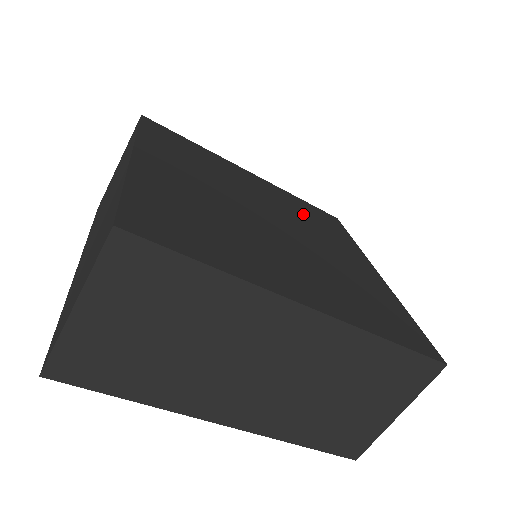
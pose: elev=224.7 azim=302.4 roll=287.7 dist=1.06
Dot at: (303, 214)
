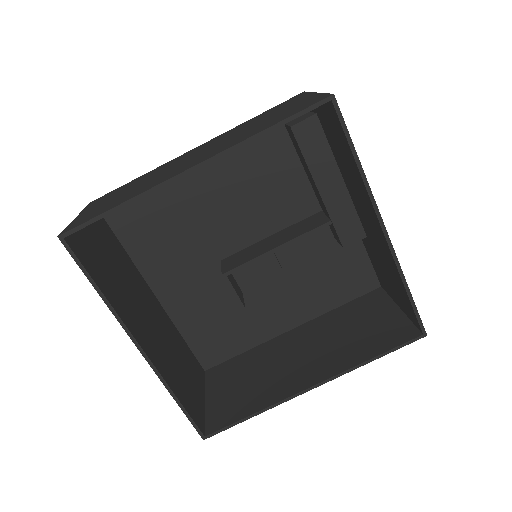
Dot at: (316, 275)
